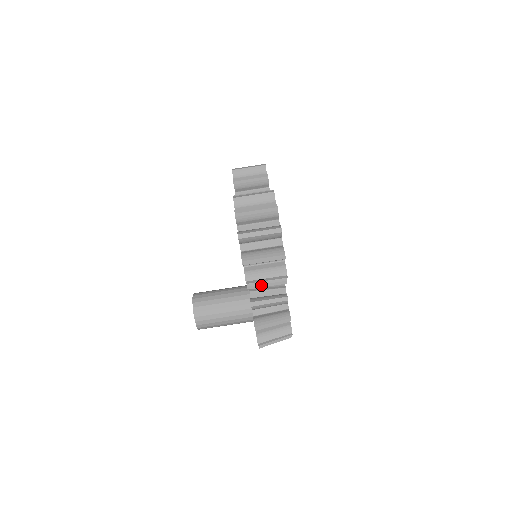
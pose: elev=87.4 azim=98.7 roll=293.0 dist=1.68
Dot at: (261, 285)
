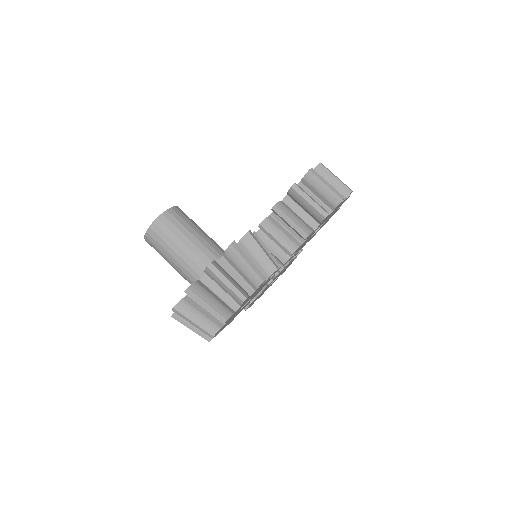
Dot at: (288, 214)
